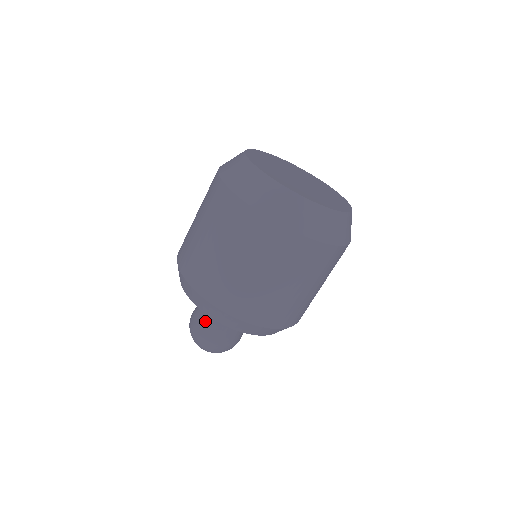
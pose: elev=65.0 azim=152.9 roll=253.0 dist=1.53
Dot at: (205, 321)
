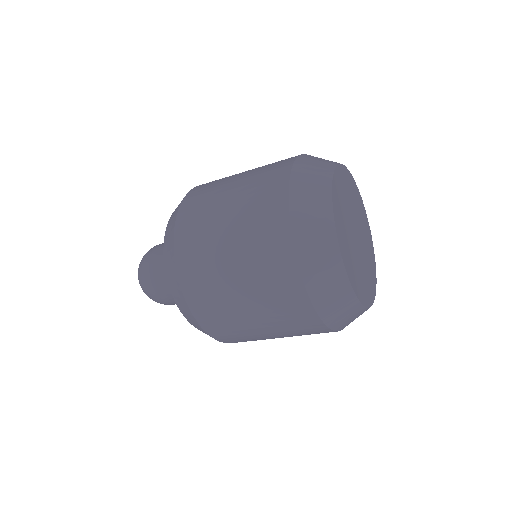
Dot at: occluded
